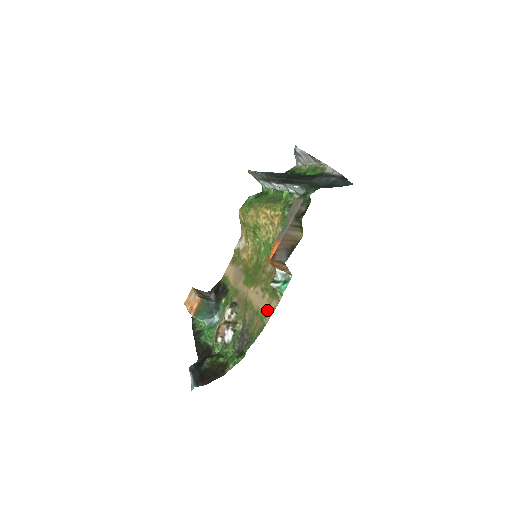
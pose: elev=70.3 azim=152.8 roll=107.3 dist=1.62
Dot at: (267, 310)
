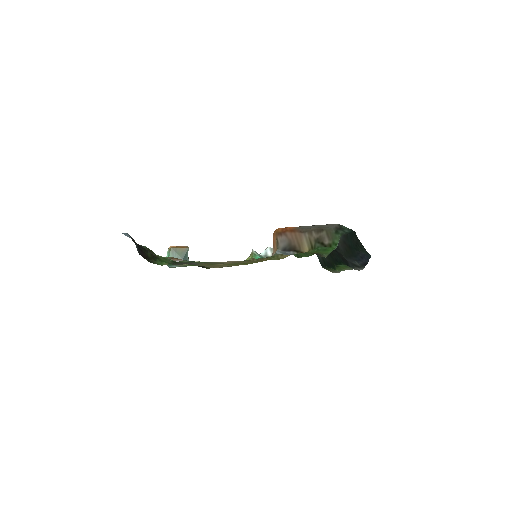
Dot at: (227, 262)
